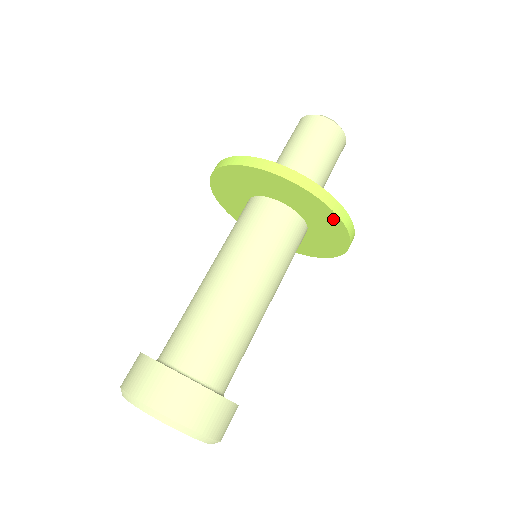
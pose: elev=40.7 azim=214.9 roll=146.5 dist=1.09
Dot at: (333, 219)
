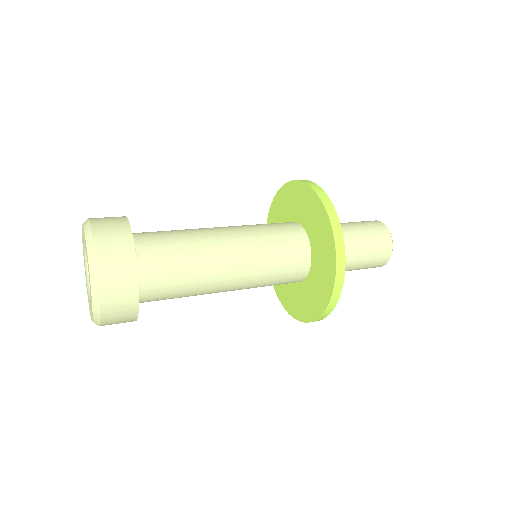
Dot at: (330, 241)
